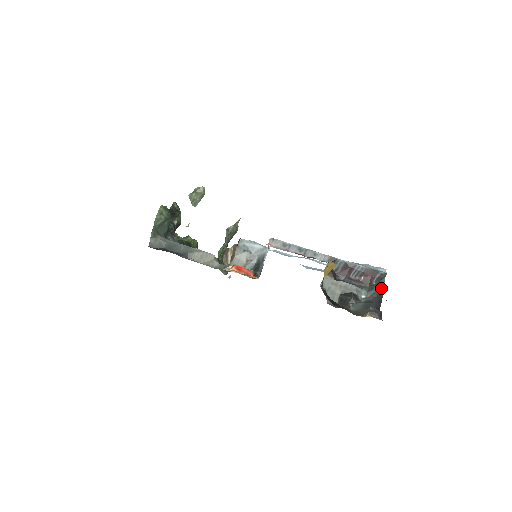
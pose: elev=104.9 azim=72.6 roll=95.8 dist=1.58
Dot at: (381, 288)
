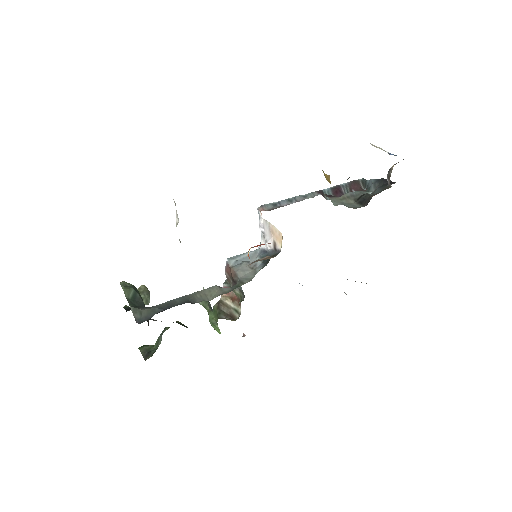
Dot at: (374, 180)
